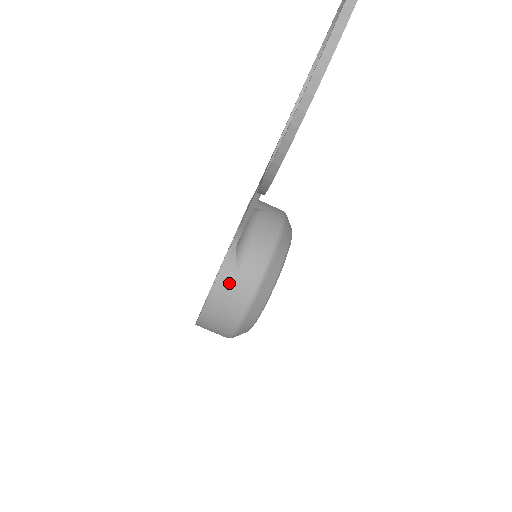
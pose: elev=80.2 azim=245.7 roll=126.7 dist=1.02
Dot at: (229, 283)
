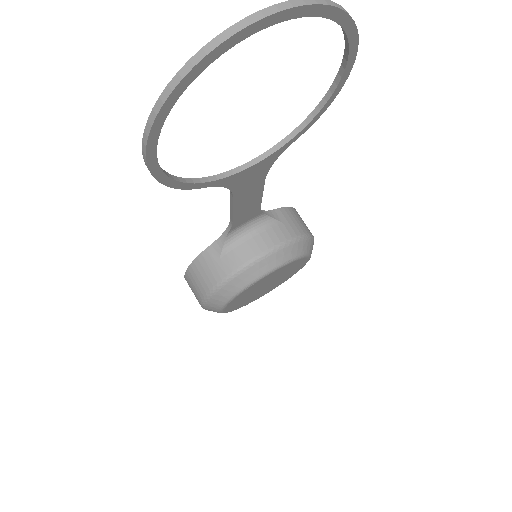
Dot at: (209, 261)
